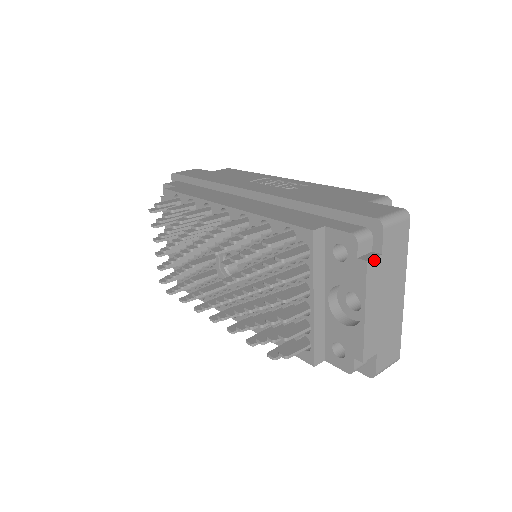
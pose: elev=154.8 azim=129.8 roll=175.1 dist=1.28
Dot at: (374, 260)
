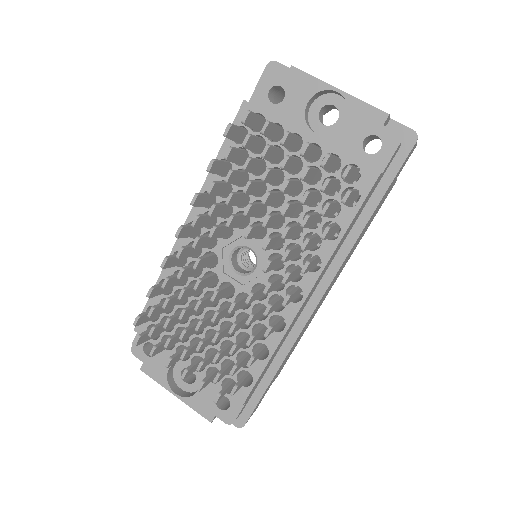
Dot at: occluded
